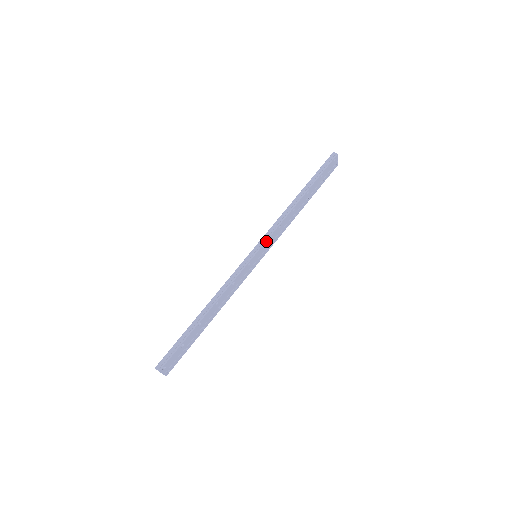
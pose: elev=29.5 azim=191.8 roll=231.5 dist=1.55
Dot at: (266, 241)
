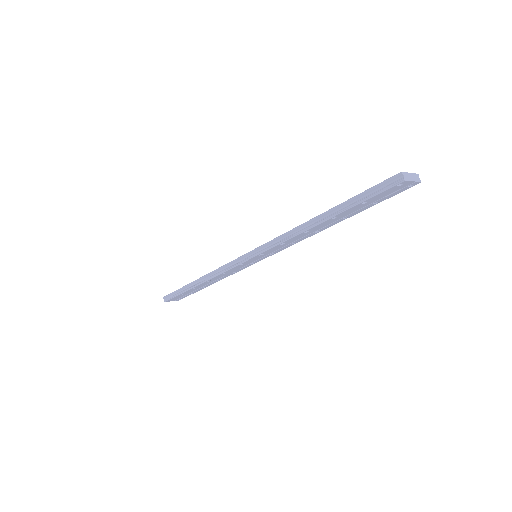
Dot at: (262, 253)
